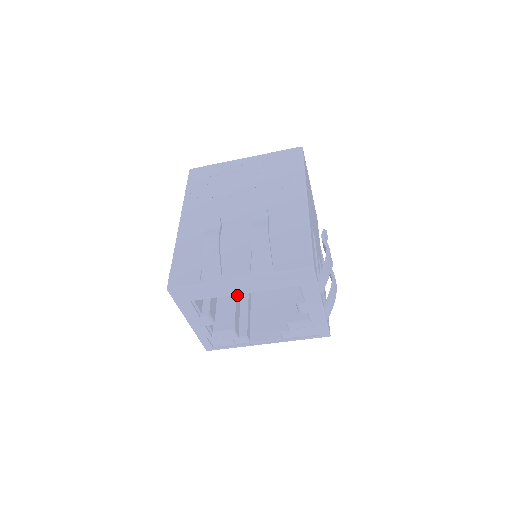
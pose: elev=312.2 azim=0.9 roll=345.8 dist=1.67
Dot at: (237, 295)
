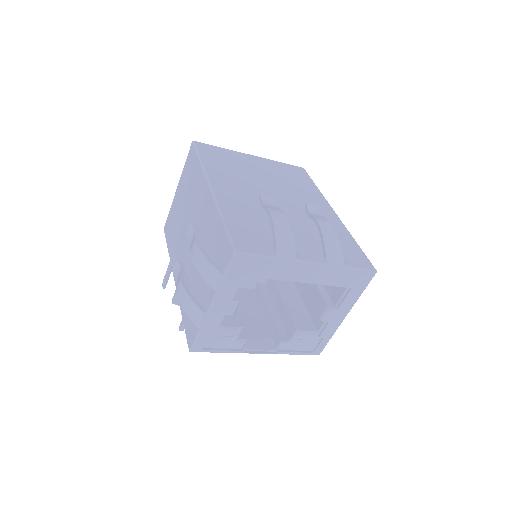
Dot at: occluded
